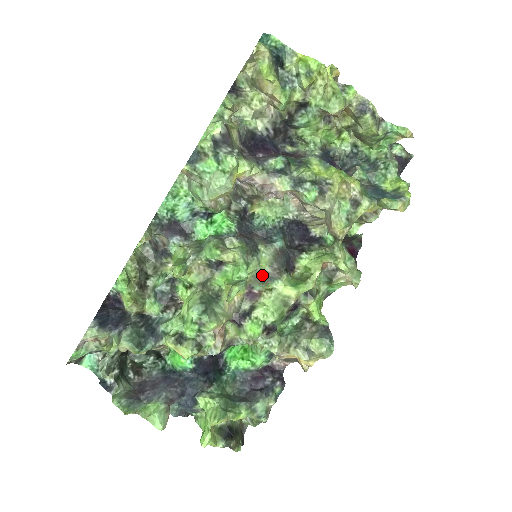
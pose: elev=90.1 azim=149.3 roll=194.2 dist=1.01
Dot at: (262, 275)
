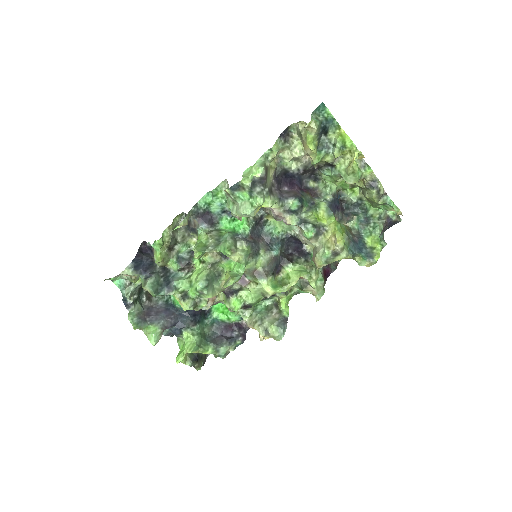
Dot at: (255, 271)
